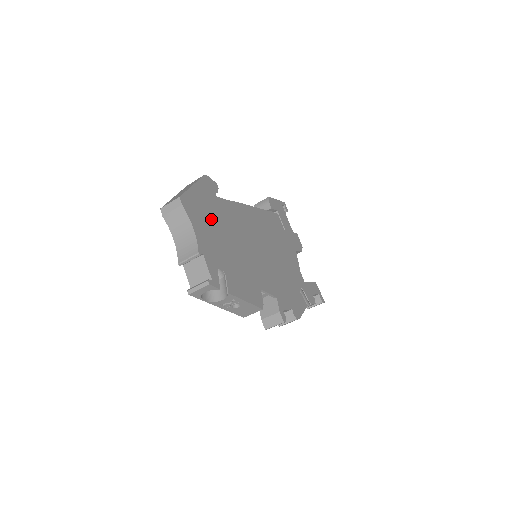
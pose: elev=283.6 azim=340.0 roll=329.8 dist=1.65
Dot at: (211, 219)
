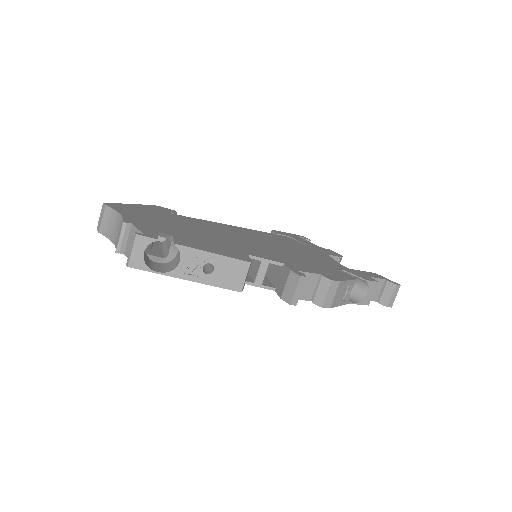
Dot at: (157, 217)
